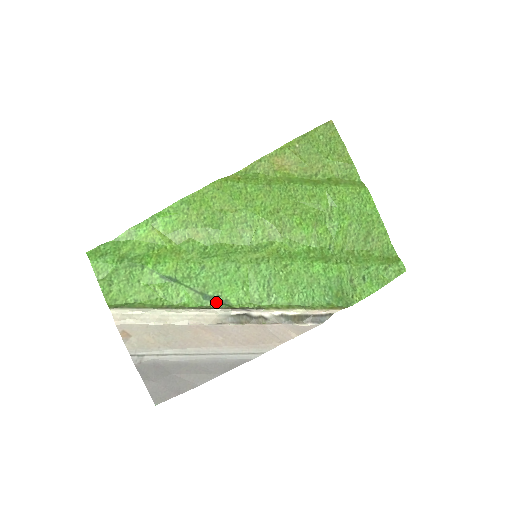
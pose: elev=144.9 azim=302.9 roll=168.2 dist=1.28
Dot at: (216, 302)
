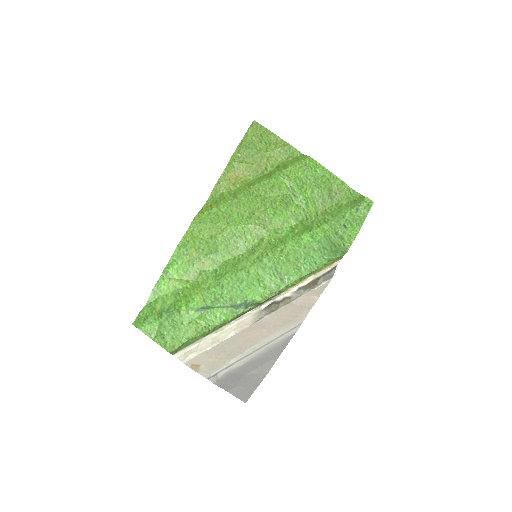
Dot at: (246, 306)
